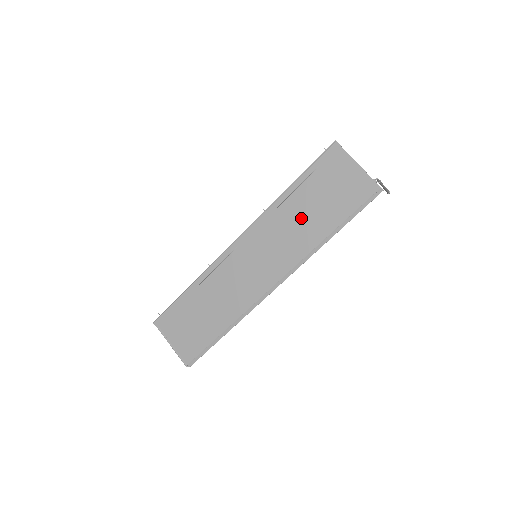
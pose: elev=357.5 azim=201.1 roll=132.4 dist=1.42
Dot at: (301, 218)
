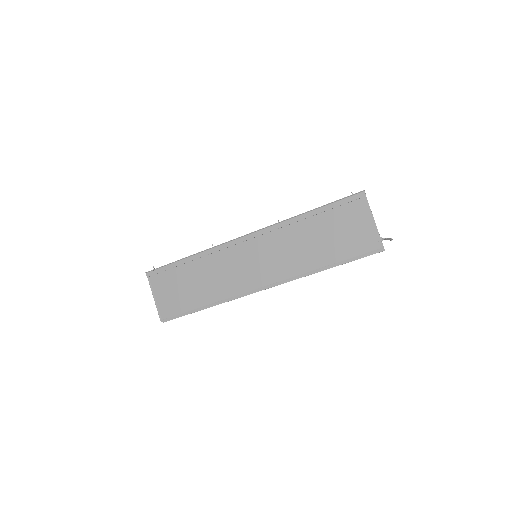
Dot at: (307, 242)
